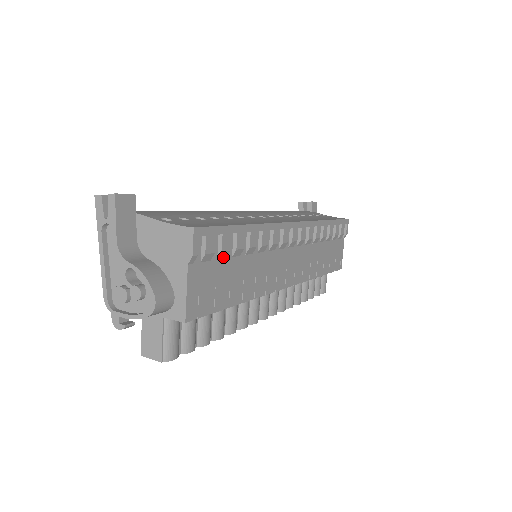
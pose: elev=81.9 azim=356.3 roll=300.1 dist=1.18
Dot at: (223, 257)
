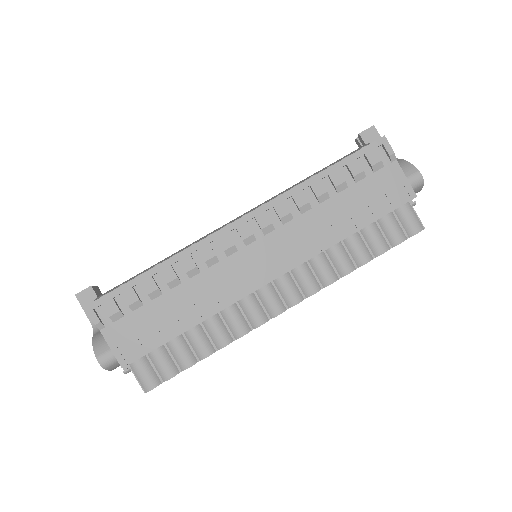
Dot at: (139, 306)
